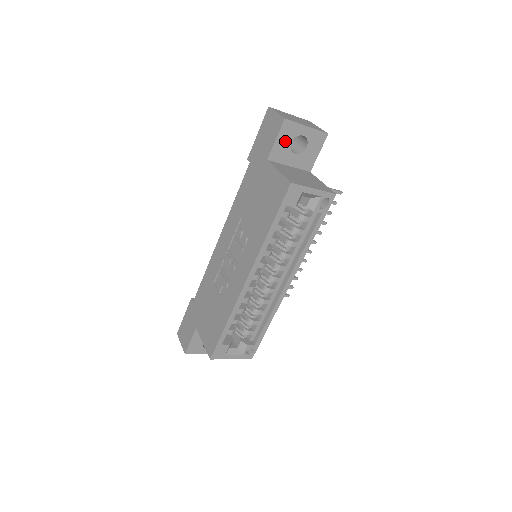
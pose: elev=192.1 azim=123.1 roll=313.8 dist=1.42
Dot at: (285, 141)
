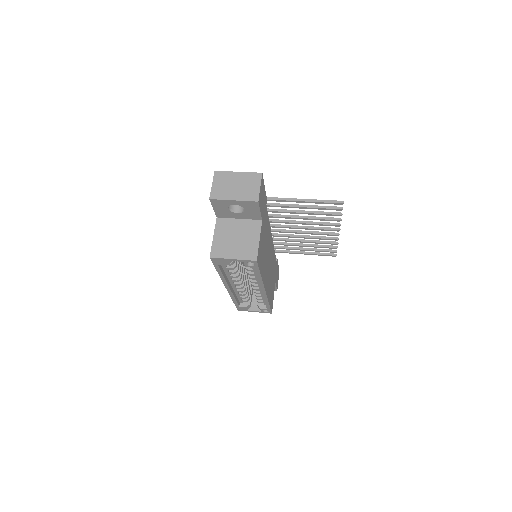
Dot at: (222, 208)
